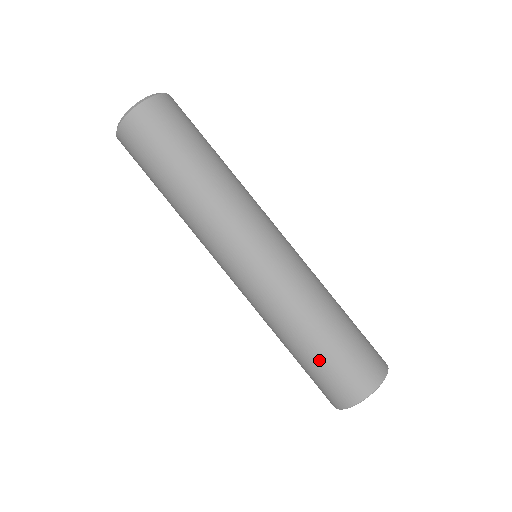
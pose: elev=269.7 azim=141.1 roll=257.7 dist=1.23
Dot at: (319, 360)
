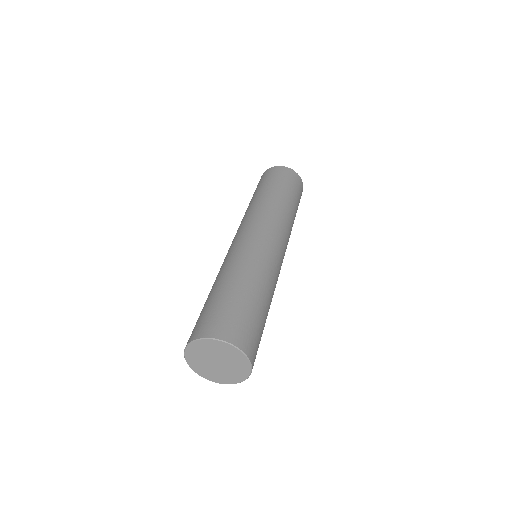
Dot at: (214, 299)
